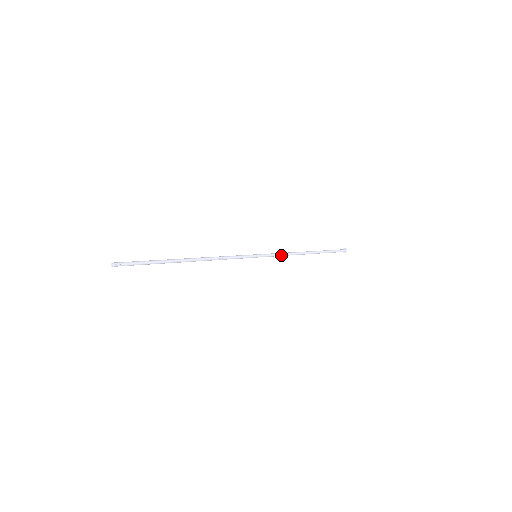
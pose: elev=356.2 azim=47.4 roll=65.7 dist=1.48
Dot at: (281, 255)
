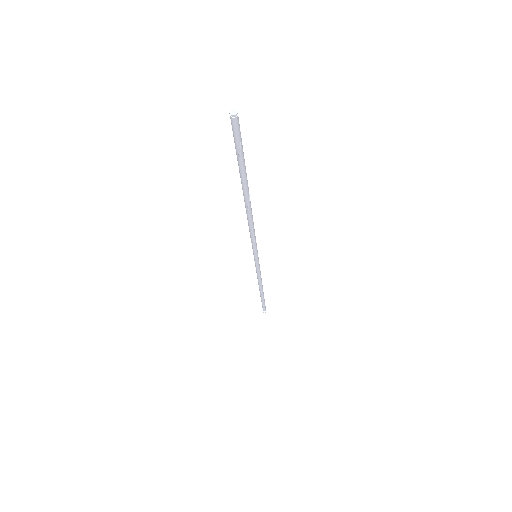
Dot at: (260, 272)
